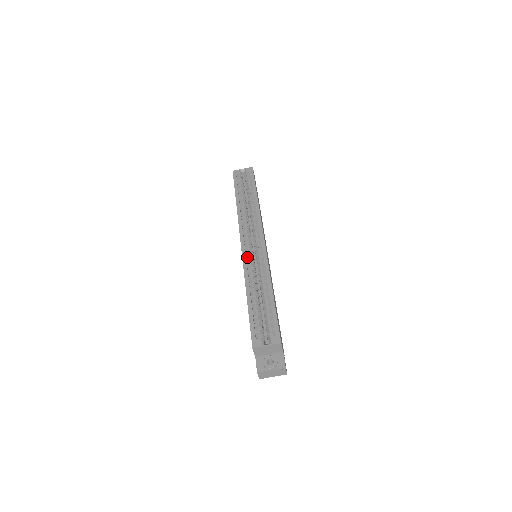
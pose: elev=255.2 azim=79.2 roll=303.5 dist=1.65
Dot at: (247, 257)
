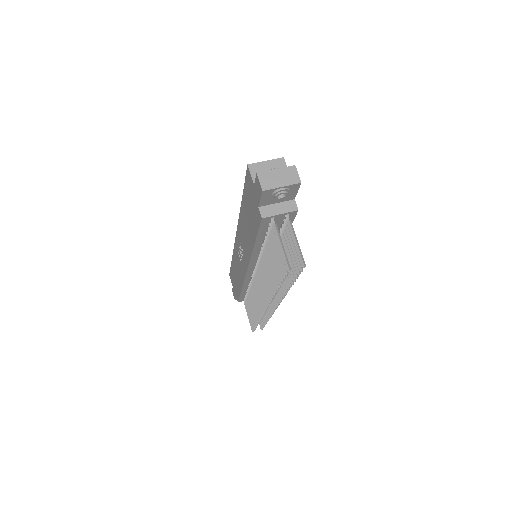
Dot at: occluded
